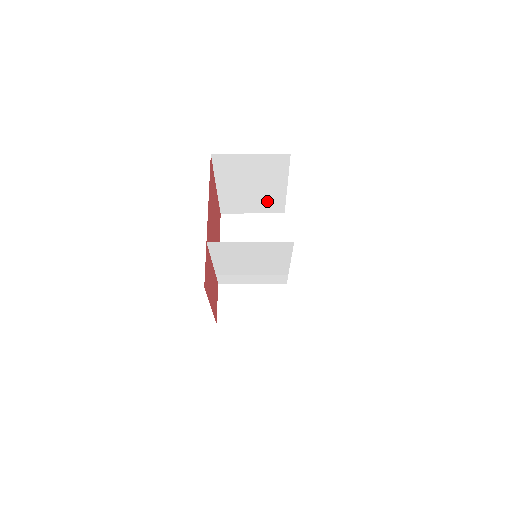
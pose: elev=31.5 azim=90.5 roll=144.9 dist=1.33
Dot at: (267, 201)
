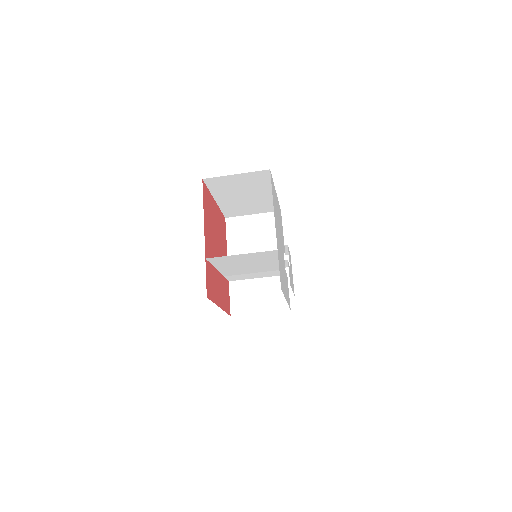
Dot at: (262, 204)
